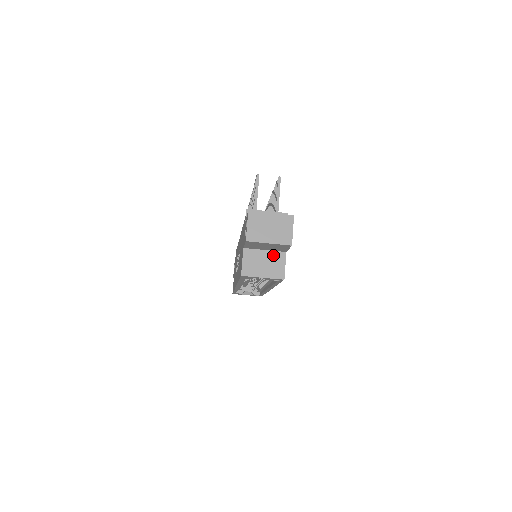
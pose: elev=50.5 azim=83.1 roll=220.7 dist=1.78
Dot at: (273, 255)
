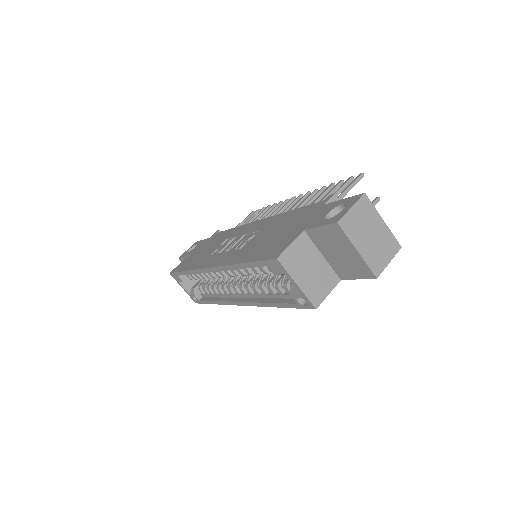
Dot at: (326, 270)
